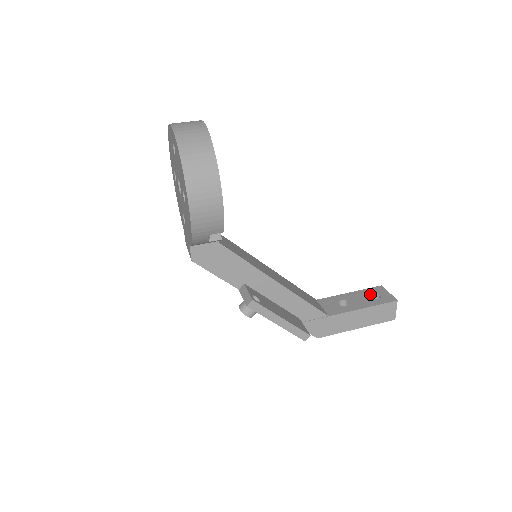
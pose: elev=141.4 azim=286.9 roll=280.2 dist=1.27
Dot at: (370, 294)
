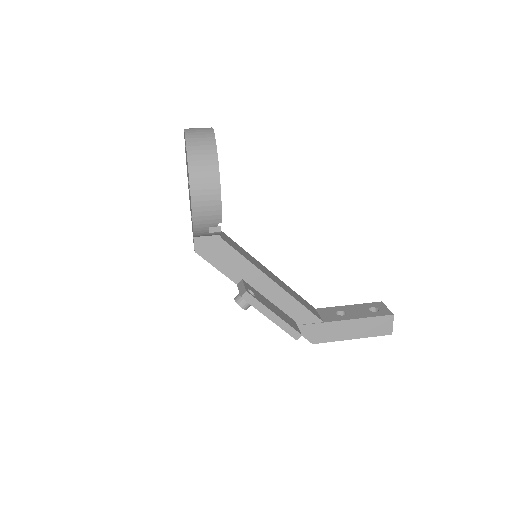
Dot at: (368, 307)
